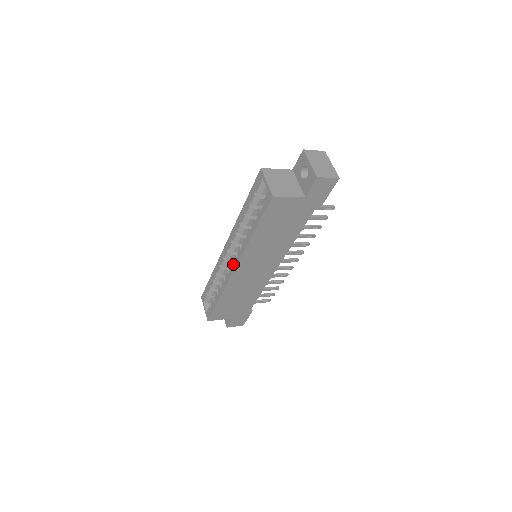
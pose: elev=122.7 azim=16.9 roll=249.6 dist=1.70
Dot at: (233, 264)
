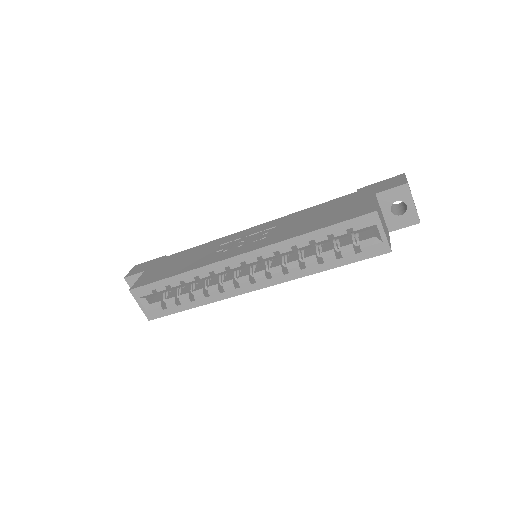
Dot at: (256, 284)
